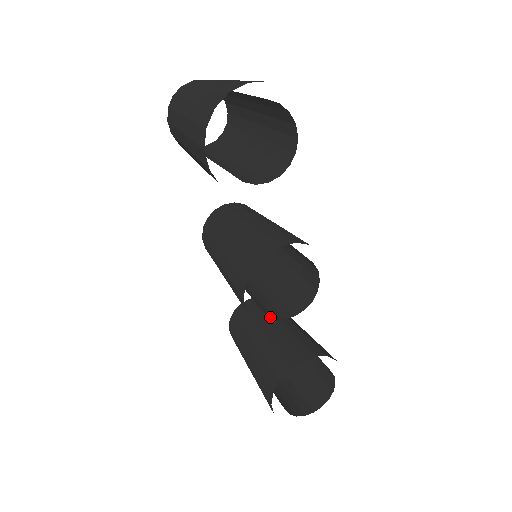
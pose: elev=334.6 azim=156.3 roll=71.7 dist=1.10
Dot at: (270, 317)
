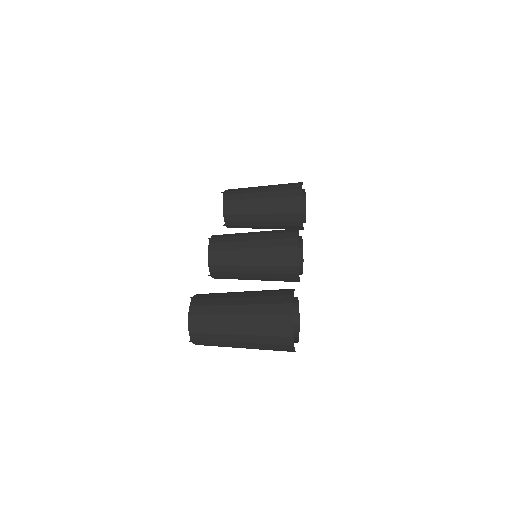
Dot at: occluded
